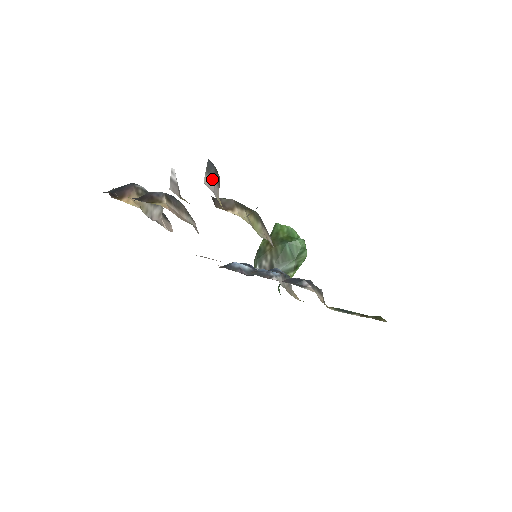
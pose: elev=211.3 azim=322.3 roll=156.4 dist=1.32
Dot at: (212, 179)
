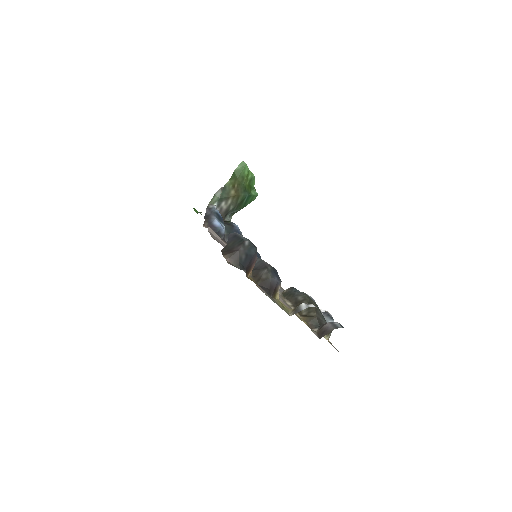
Dot at: occluded
